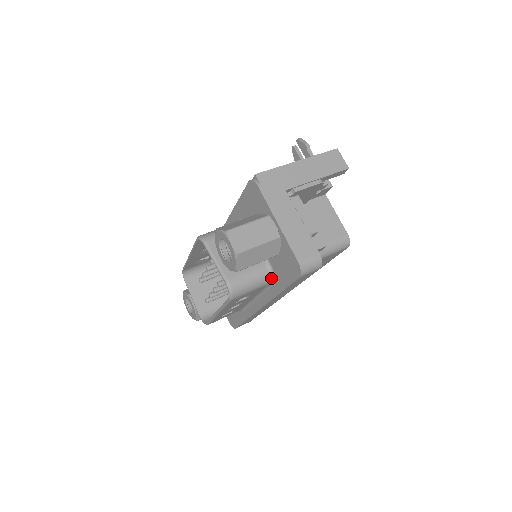
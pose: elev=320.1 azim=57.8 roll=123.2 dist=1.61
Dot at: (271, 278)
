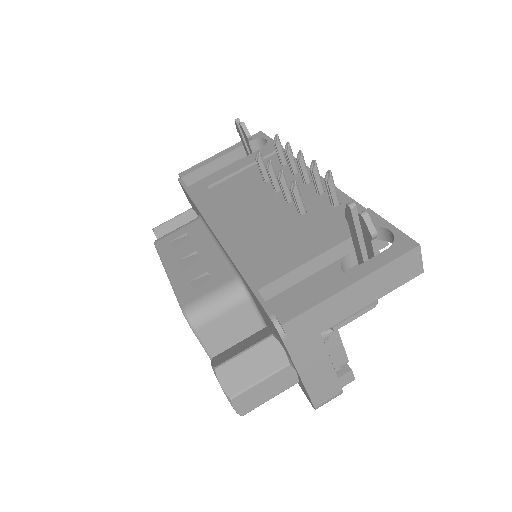
Dot at: occluded
